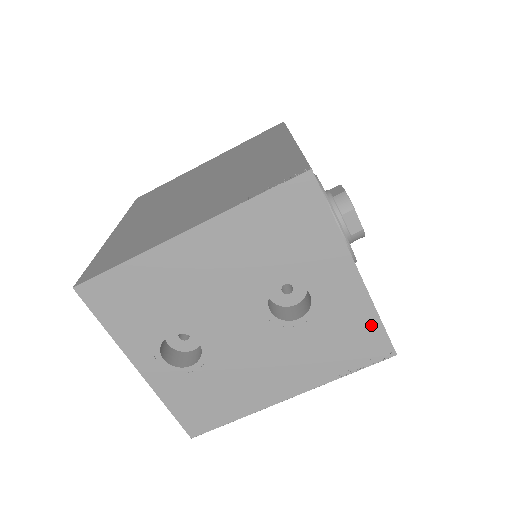
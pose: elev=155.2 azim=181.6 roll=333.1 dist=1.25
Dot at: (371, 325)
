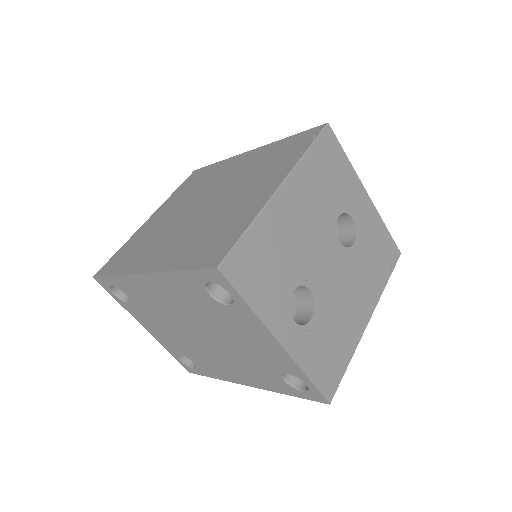
Dot at: (384, 234)
